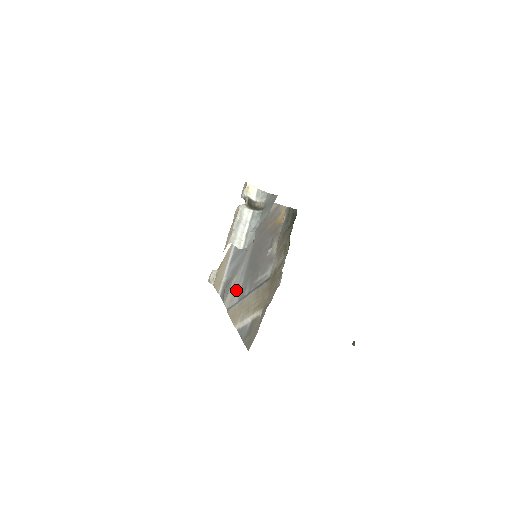
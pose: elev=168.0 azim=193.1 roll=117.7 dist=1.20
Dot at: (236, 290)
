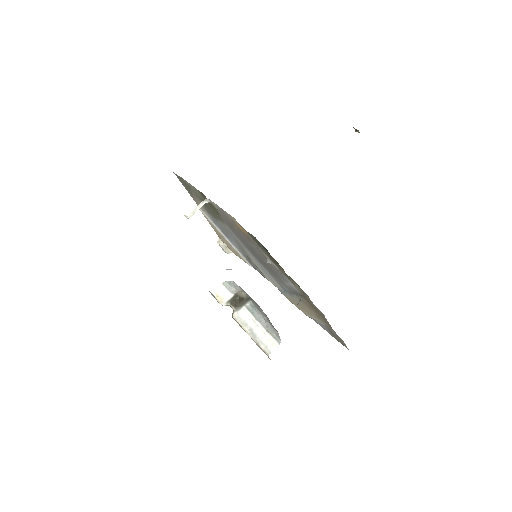
Dot at: (269, 276)
